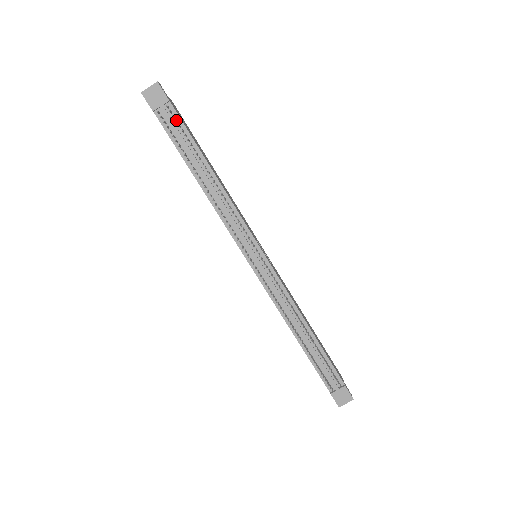
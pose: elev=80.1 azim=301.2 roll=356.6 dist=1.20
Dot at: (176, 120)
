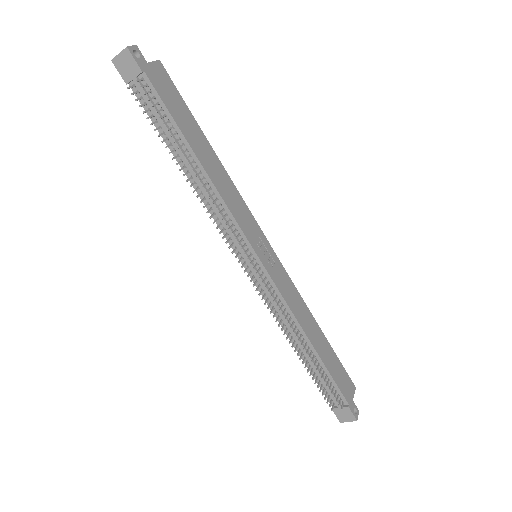
Dot at: (149, 99)
